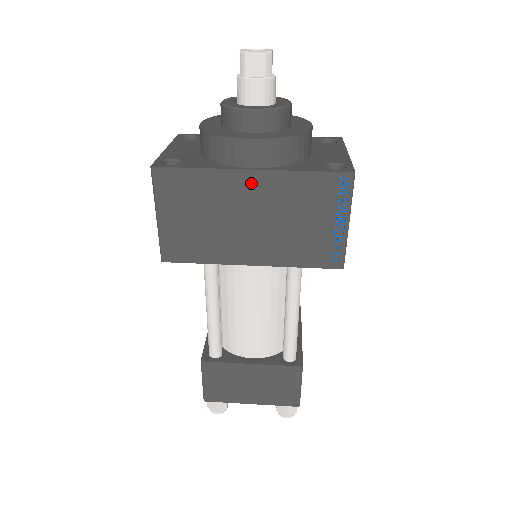
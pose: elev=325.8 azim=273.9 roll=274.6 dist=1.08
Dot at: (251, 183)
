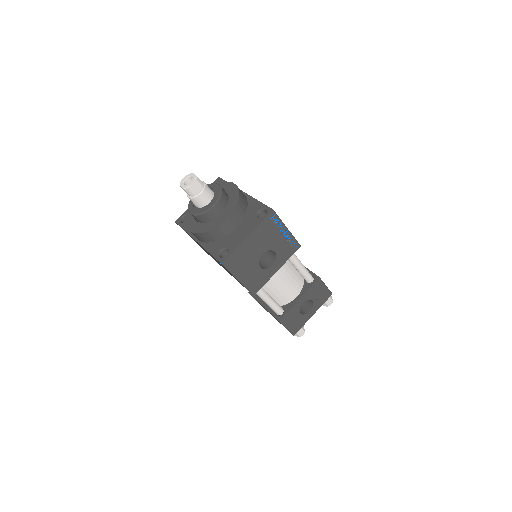
Dot at: (200, 245)
